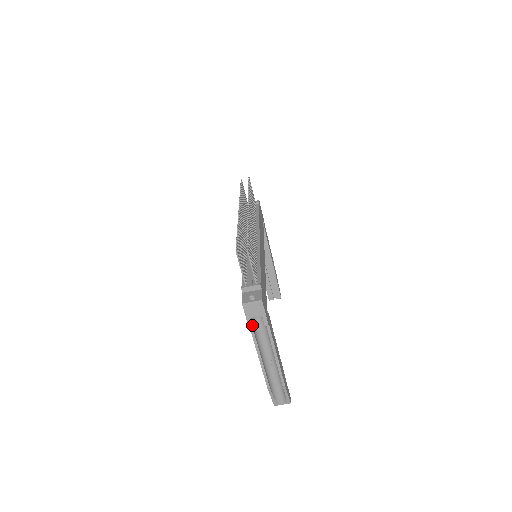
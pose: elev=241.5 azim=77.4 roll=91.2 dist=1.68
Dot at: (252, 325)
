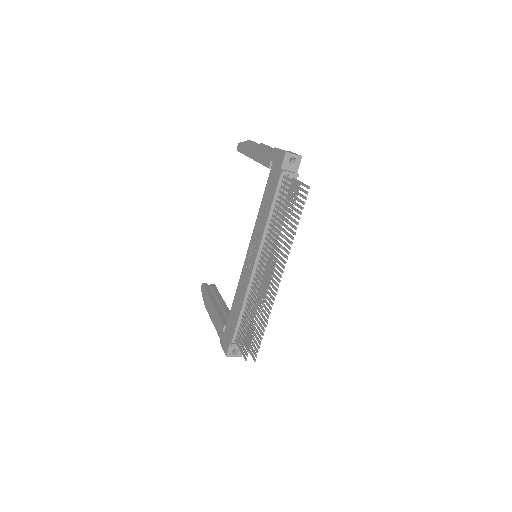
Dot at: occluded
